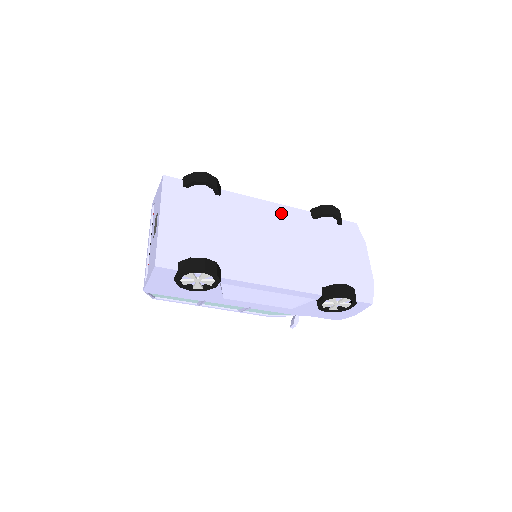
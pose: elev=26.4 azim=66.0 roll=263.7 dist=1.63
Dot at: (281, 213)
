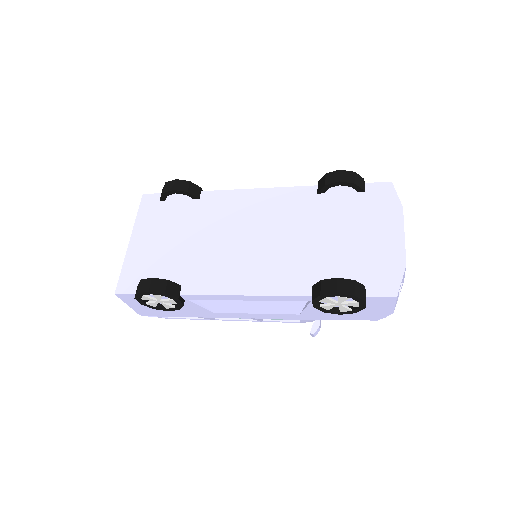
Dot at: (273, 199)
